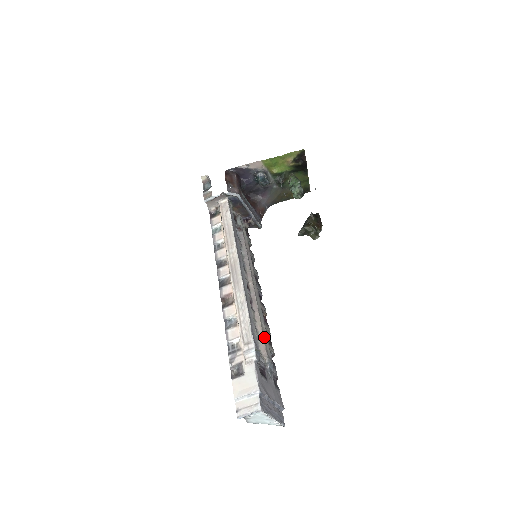
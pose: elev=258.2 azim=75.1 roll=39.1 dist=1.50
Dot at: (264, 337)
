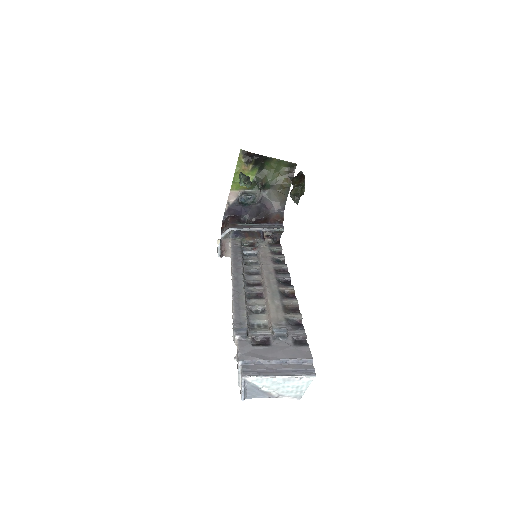
Dot at: (274, 312)
